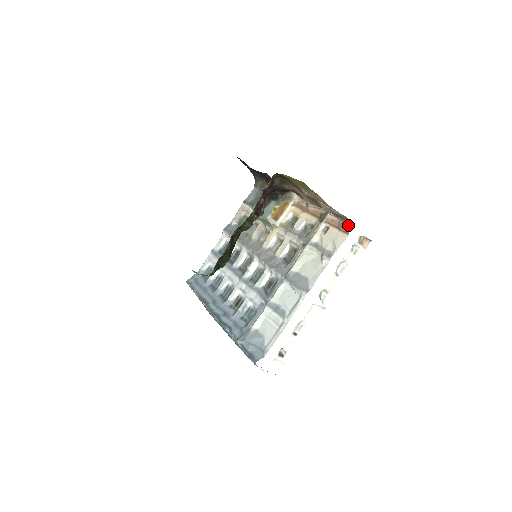
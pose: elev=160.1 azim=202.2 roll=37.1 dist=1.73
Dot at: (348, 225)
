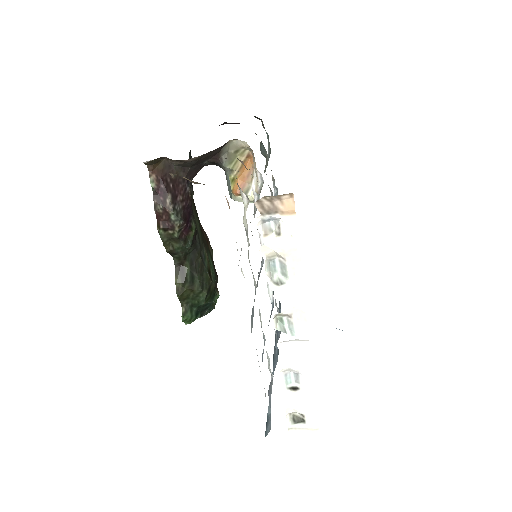
Dot at: (225, 196)
